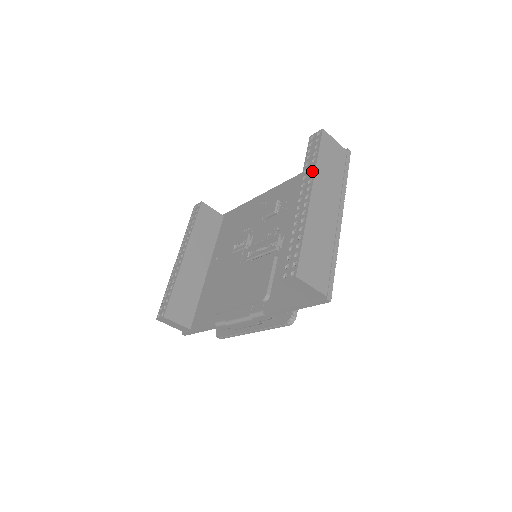
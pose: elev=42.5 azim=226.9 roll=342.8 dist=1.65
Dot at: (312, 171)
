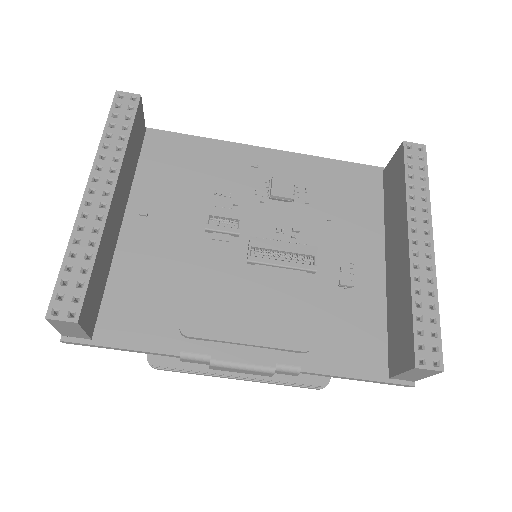
Dot at: (426, 205)
